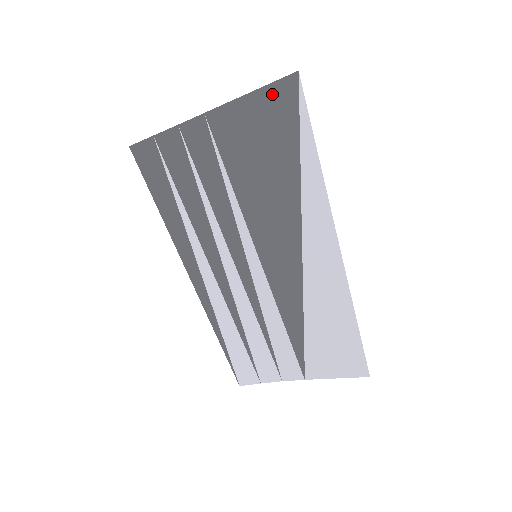
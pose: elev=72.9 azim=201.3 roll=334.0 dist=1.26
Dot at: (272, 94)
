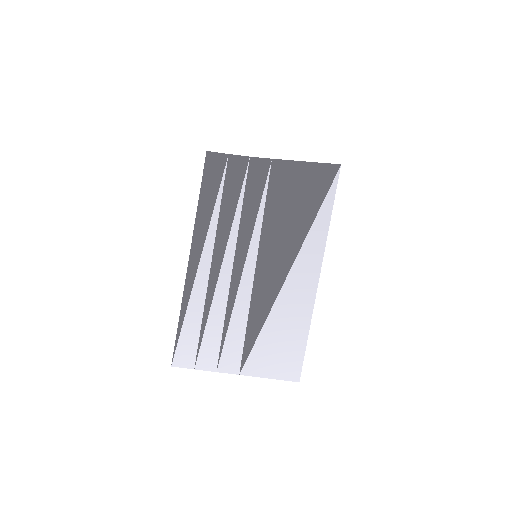
Dot at: (320, 168)
